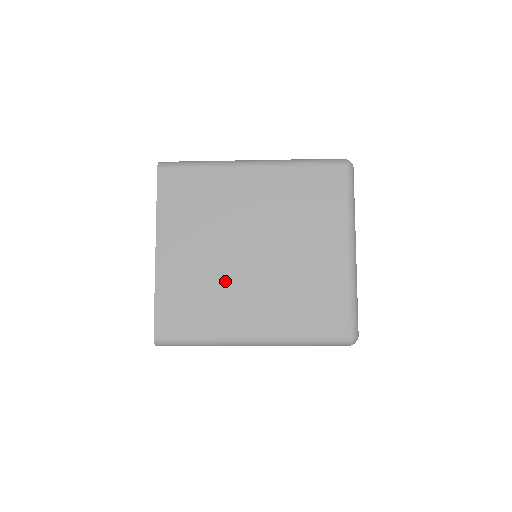
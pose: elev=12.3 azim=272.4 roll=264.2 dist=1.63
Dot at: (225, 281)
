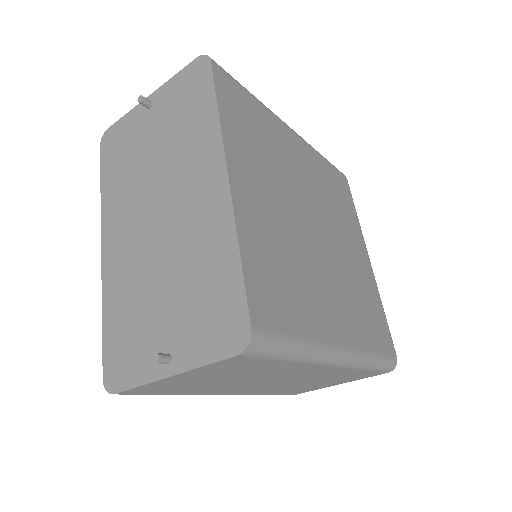
Dot at: (306, 258)
